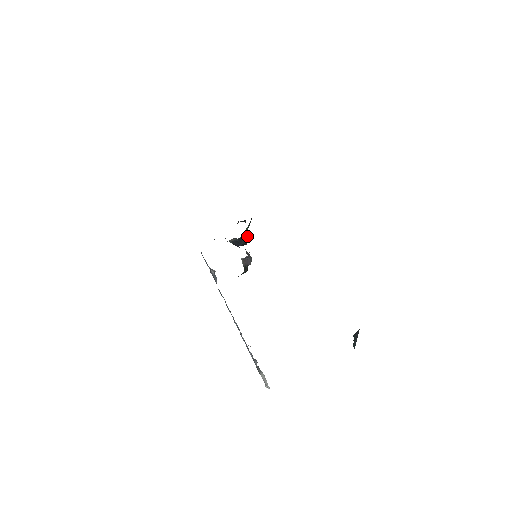
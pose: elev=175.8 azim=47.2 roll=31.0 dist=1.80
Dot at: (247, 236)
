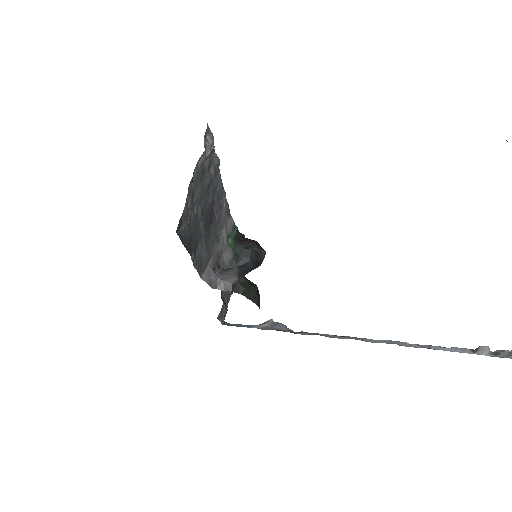
Dot at: (242, 248)
